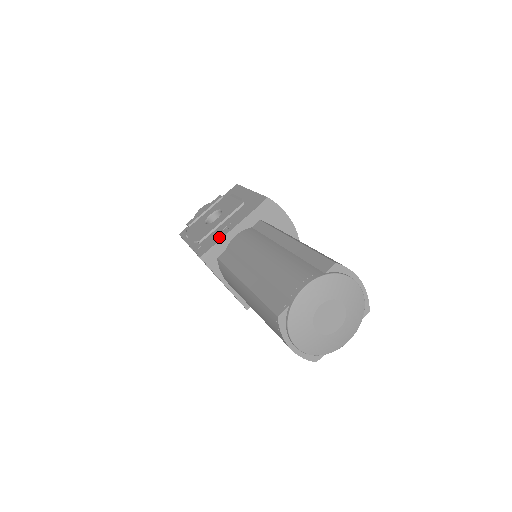
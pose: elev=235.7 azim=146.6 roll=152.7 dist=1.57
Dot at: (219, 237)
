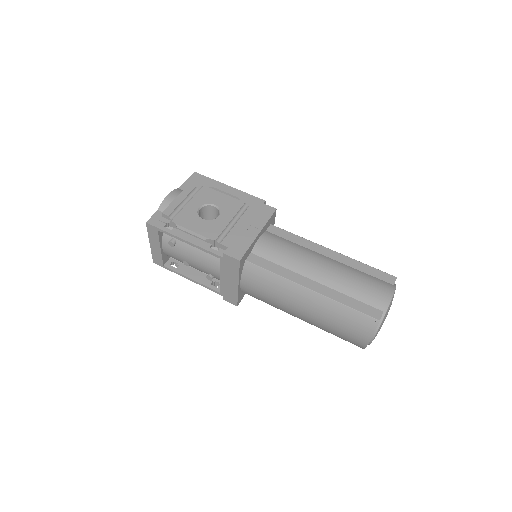
Dot at: (248, 240)
